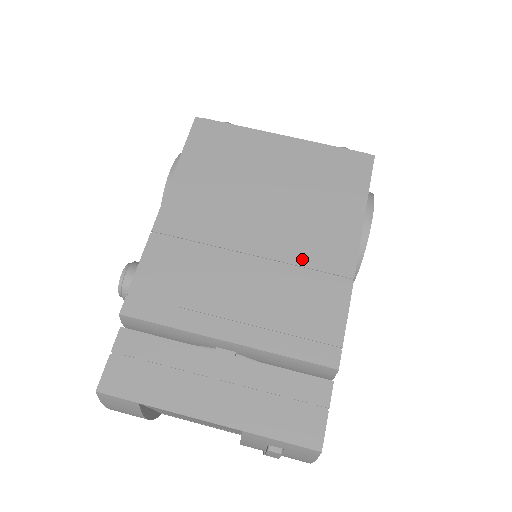
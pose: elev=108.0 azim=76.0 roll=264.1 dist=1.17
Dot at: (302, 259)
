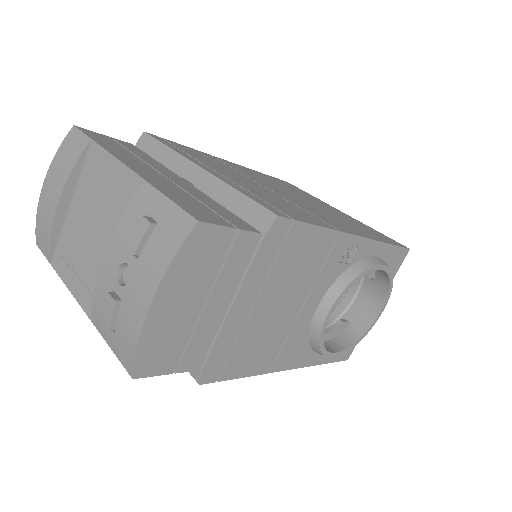
Dot at: (304, 208)
